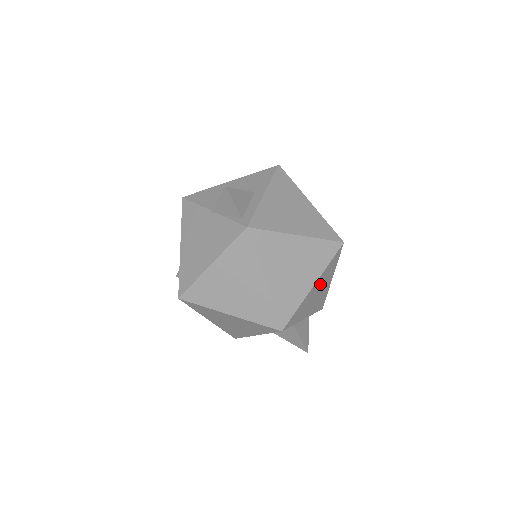
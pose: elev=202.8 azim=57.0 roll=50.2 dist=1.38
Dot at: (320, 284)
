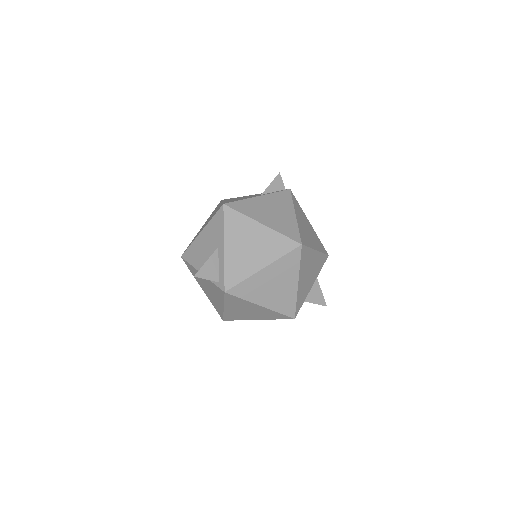
Dot at: (305, 271)
